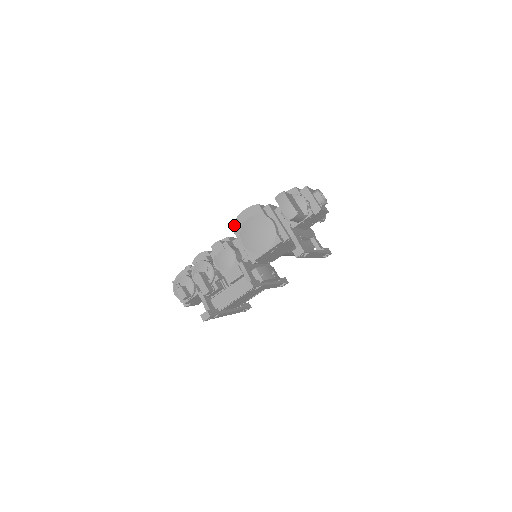
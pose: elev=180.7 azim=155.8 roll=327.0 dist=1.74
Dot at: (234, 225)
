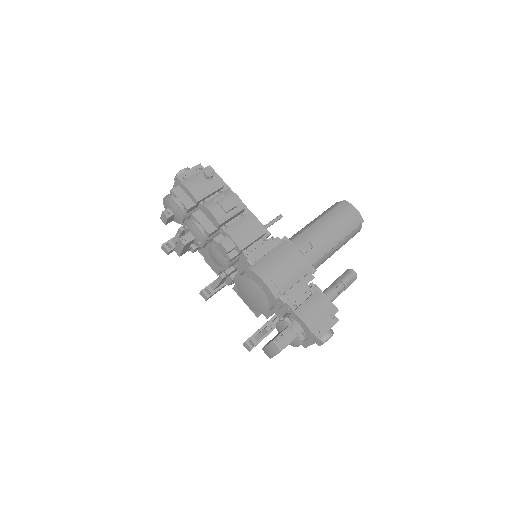
Dot at: (248, 270)
